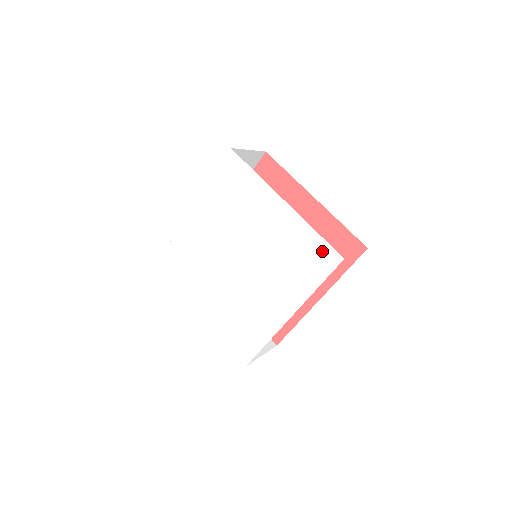
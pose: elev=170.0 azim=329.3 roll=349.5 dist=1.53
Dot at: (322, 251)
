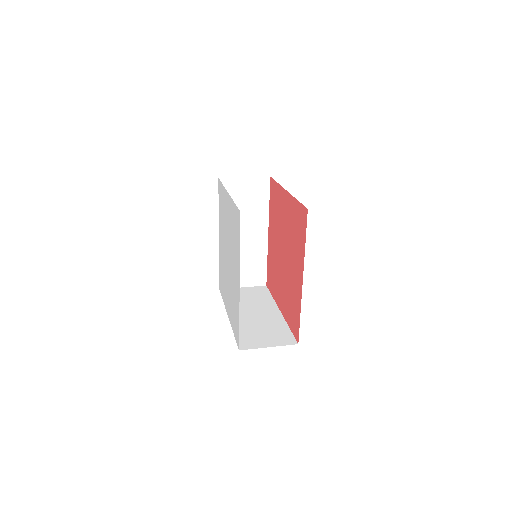
Dot at: (237, 215)
